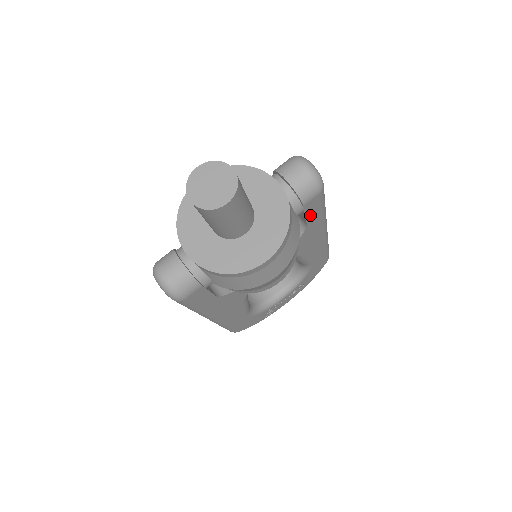
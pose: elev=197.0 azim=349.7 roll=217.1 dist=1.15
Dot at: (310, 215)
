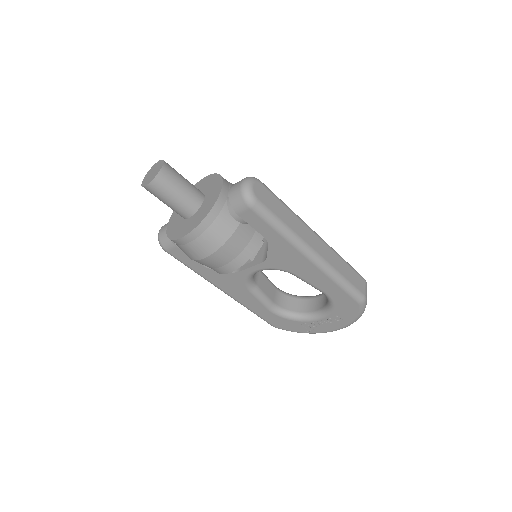
Dot at: (259, 228)
